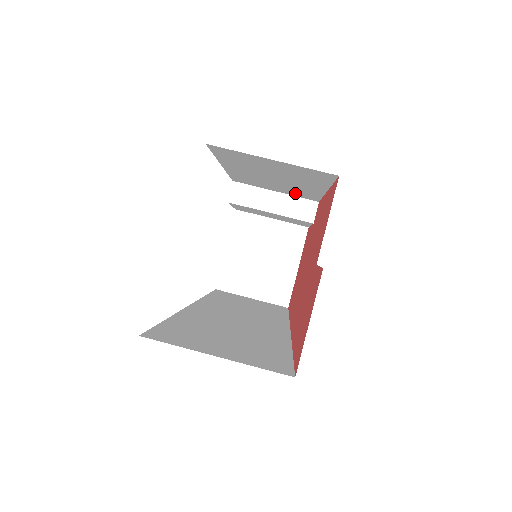
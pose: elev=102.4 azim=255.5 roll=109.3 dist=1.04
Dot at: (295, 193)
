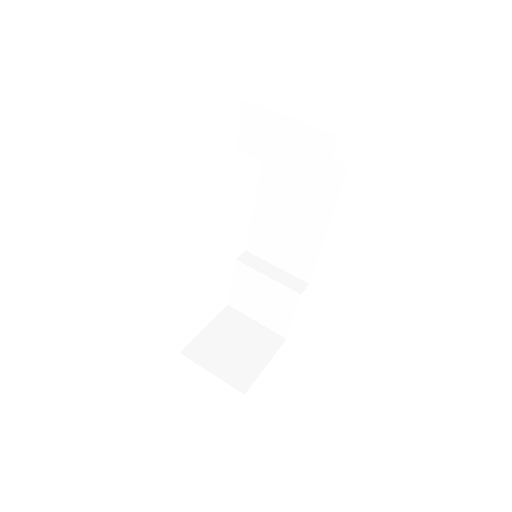
Dot at: (294, 261)
